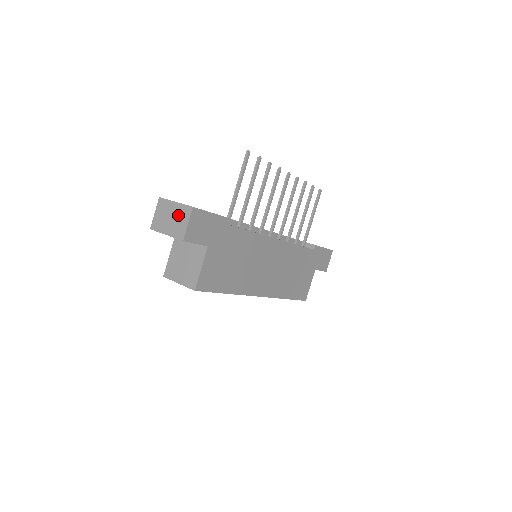
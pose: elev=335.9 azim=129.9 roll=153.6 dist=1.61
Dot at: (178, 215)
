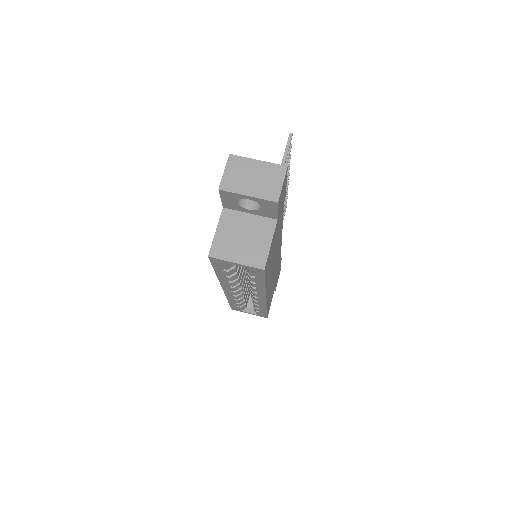
Dot at: (265, 174)
